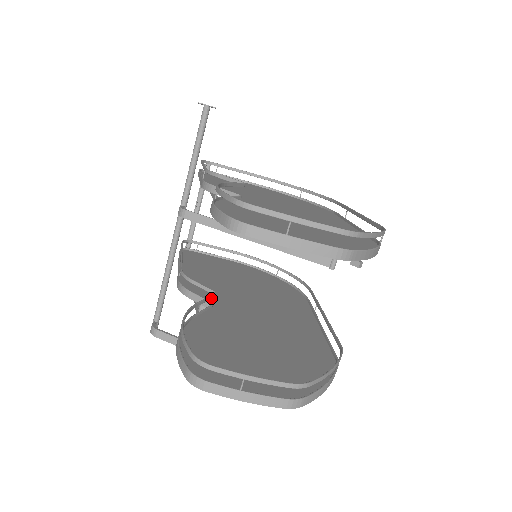
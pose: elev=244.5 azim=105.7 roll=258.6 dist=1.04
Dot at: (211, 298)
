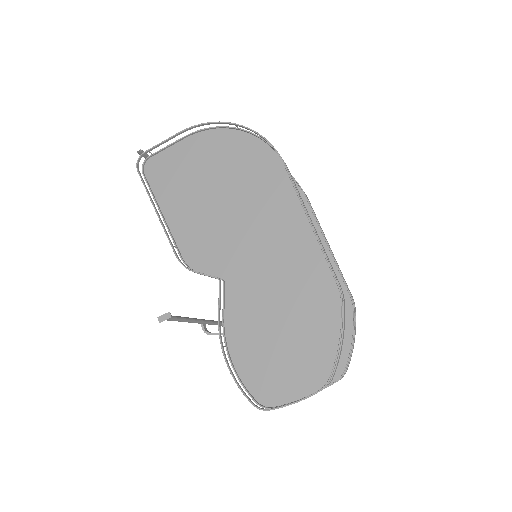
Dot at: occluded
